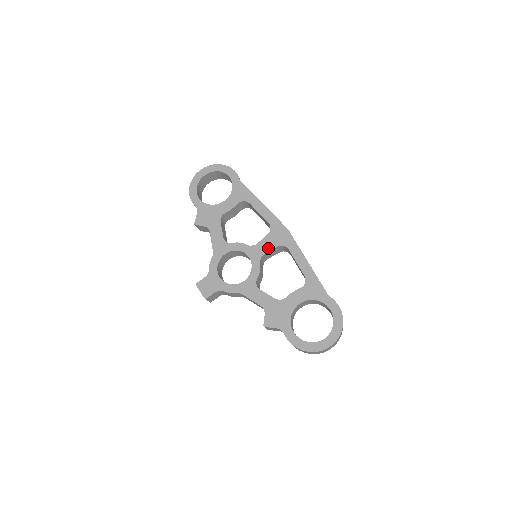
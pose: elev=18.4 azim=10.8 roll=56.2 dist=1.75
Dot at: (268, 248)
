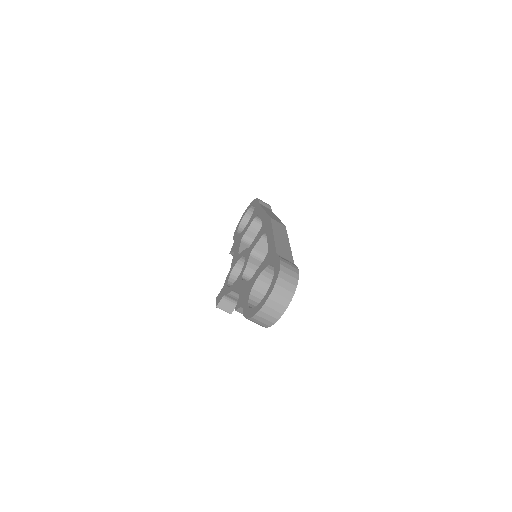
Dot at: (256, 242)
